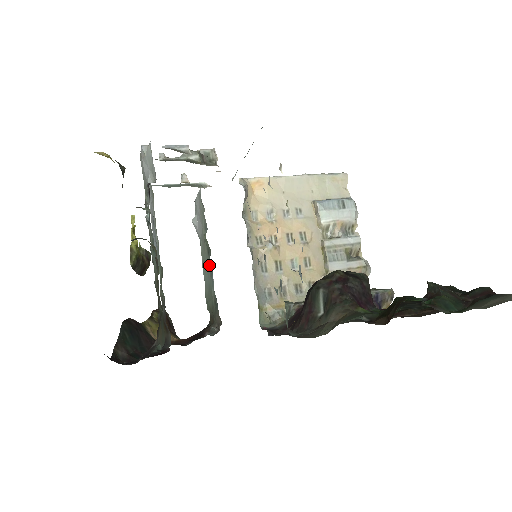
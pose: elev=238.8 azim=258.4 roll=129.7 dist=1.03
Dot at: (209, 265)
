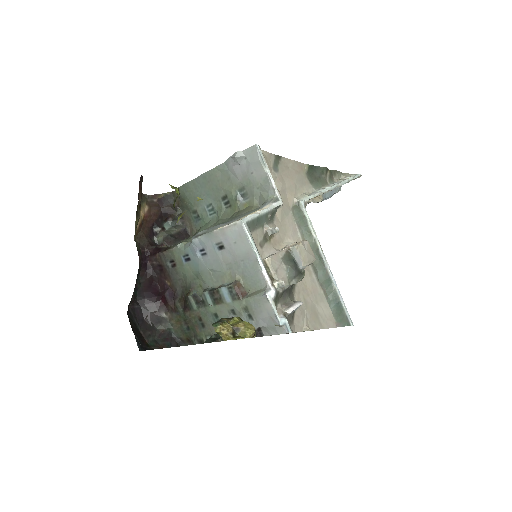
Dot at: (215, 198)
